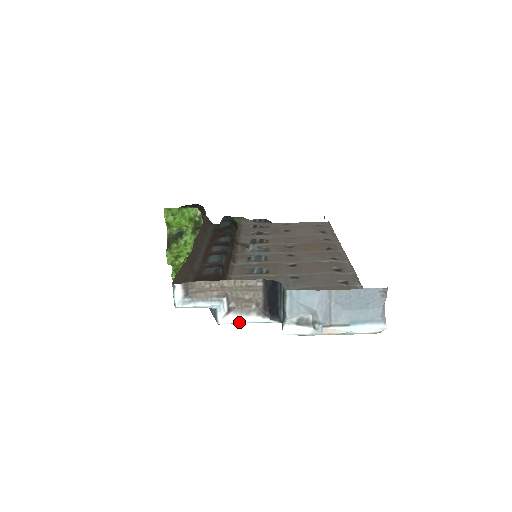
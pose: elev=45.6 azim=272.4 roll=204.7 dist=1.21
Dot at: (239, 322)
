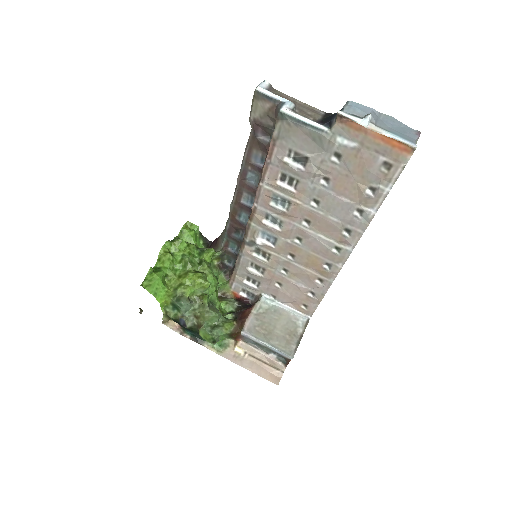
Dot at: (297, 117)
